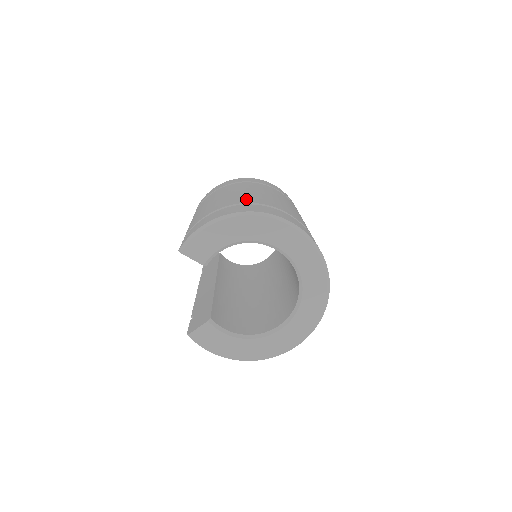
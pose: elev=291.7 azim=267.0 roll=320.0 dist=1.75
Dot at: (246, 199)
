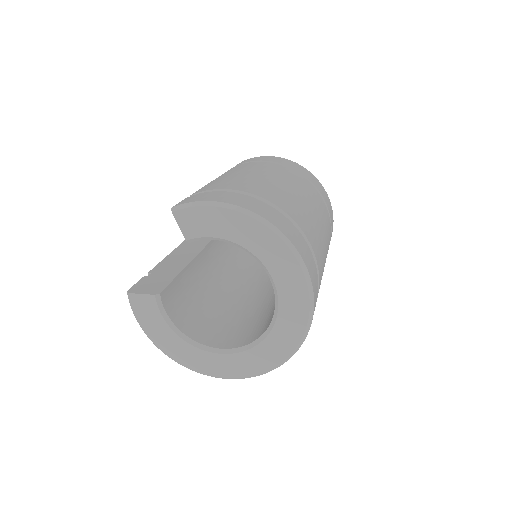
Dot at: (282, 200)
